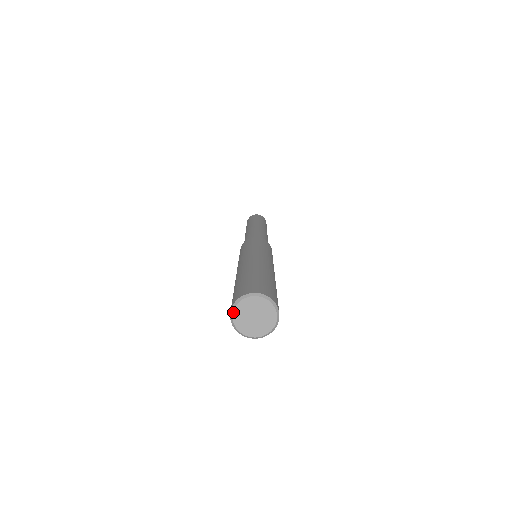
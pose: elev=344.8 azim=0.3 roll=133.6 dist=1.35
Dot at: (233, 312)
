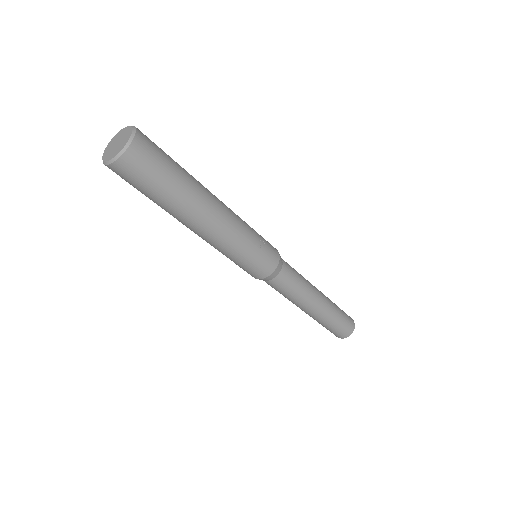
Dot at: (102, 158)
